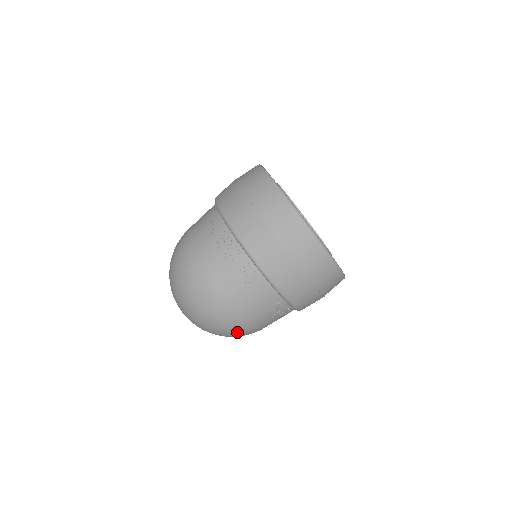
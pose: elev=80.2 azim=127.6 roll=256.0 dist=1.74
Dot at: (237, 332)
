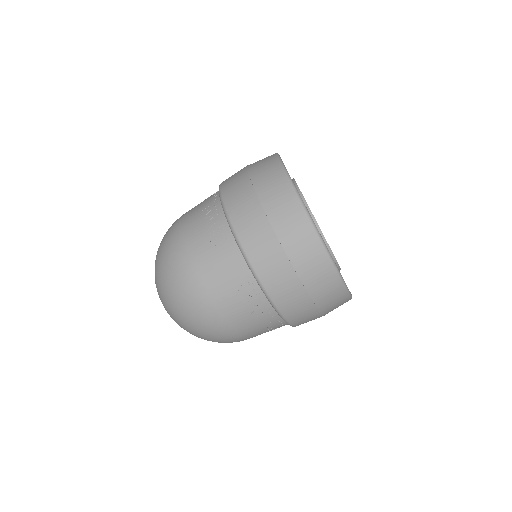
Dot at: (199, 317)
